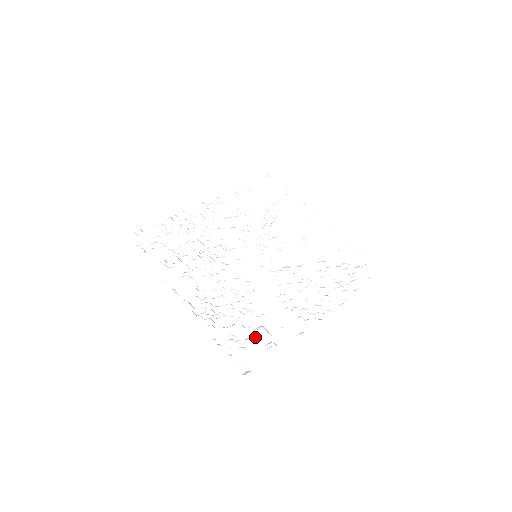
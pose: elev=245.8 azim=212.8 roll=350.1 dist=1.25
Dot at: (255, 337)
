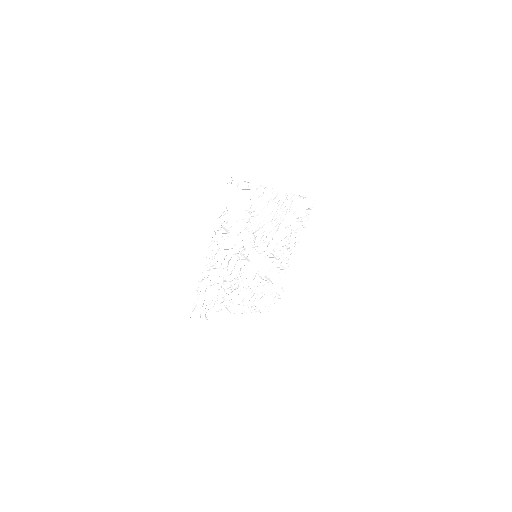
Dot at: (274, 294)
